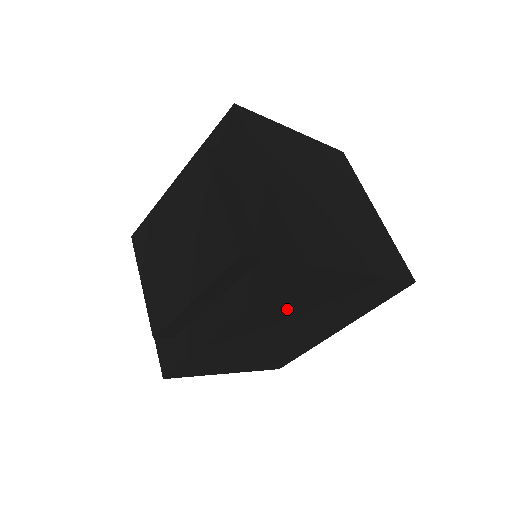
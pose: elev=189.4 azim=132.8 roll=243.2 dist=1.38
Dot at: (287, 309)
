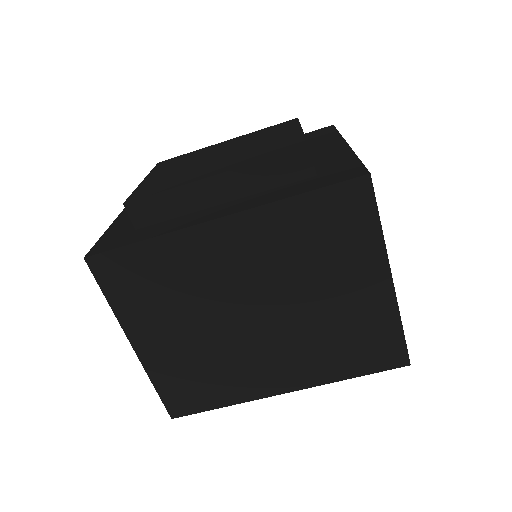
Dot at: (294, 254)
